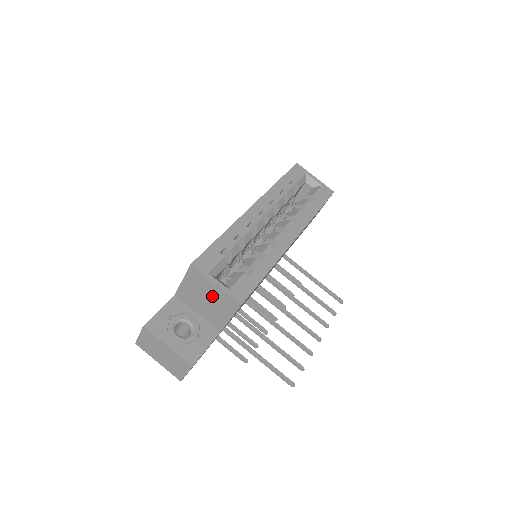
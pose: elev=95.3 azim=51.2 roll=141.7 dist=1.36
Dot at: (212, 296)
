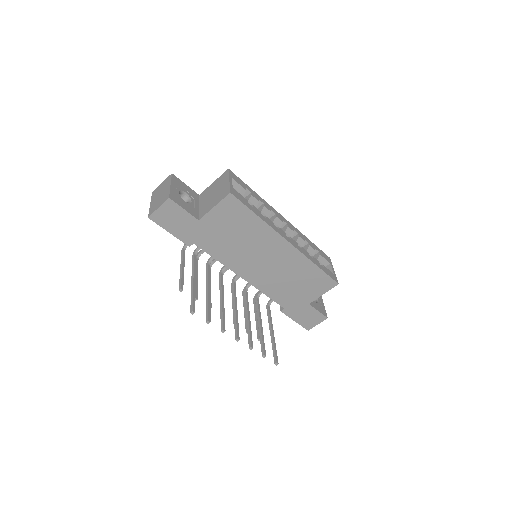
Dot at: (220, 190)
